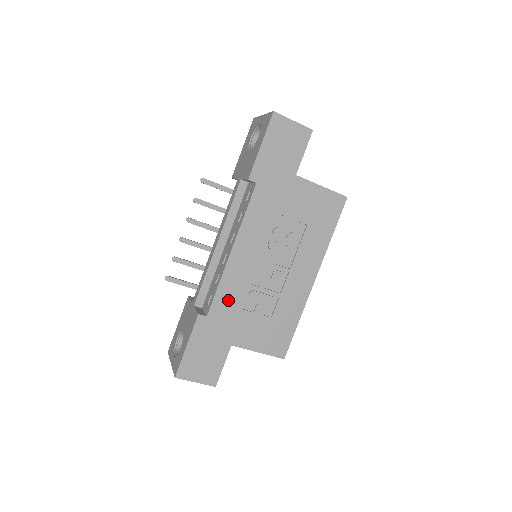
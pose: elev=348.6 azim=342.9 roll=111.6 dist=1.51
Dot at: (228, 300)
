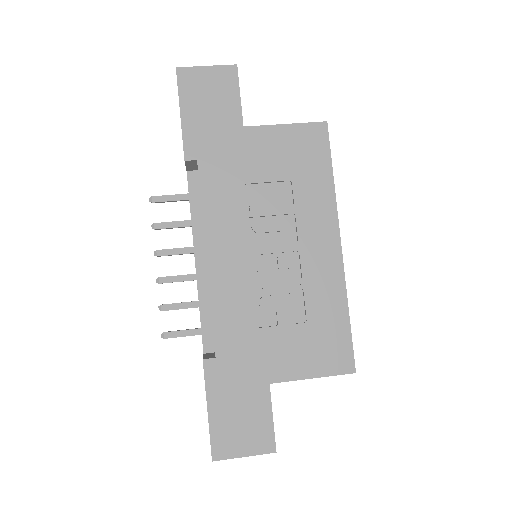
Dot at: (234, 324)
